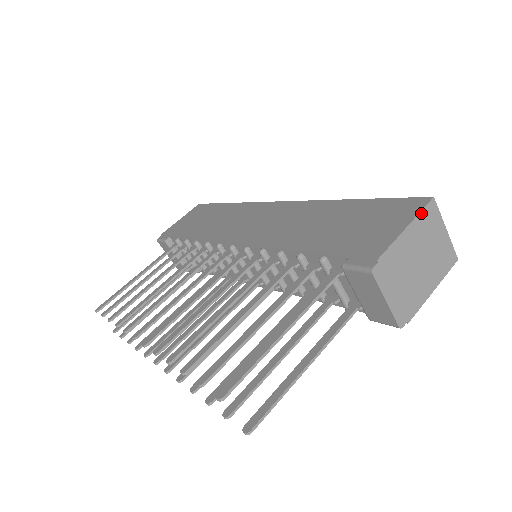
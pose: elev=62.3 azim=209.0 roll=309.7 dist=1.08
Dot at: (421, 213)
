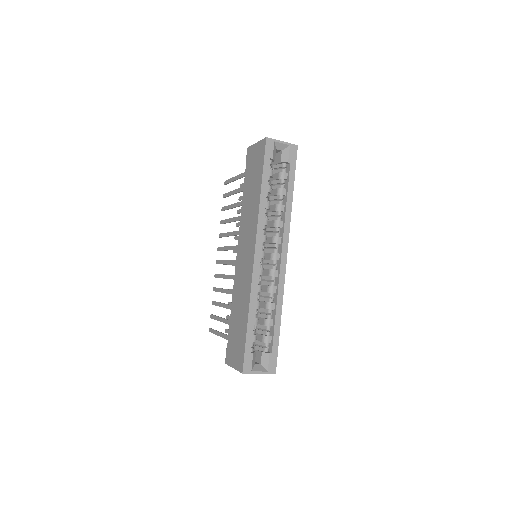
Dot at: (239, 371)
